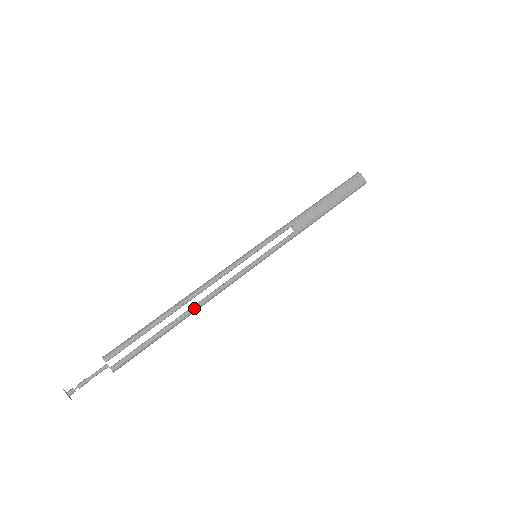
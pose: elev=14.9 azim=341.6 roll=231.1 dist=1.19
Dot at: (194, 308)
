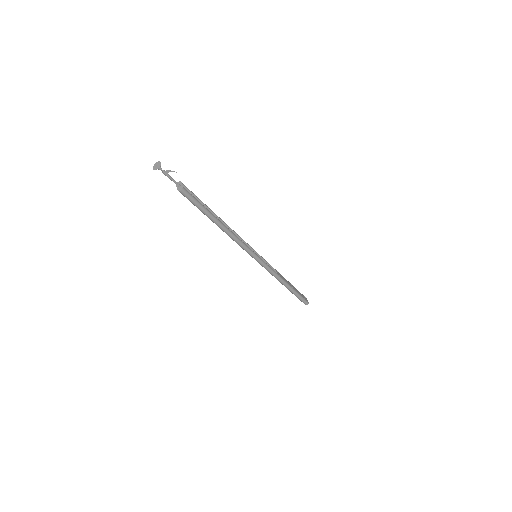
Dot at: (226, 227)
